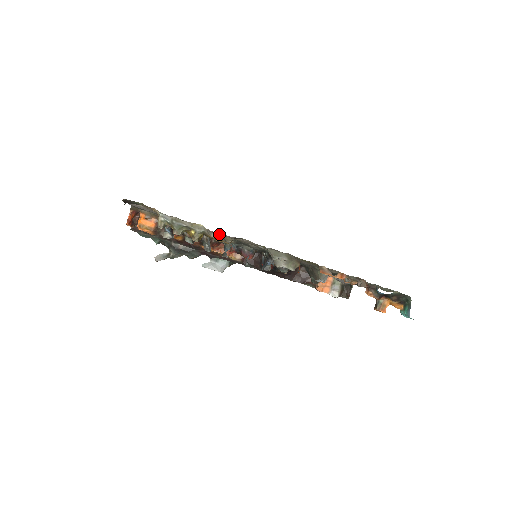
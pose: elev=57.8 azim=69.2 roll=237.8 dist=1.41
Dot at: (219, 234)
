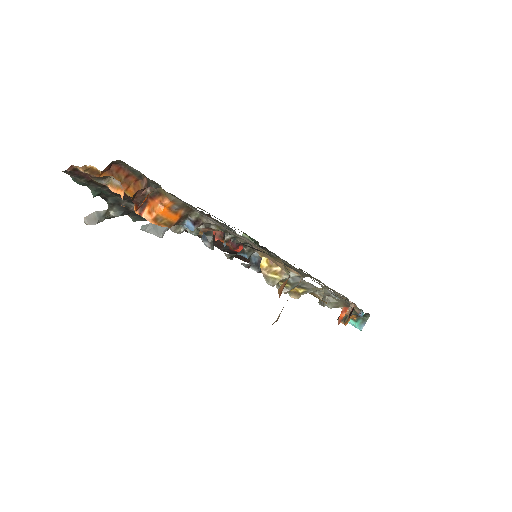
Dot at: occluded
